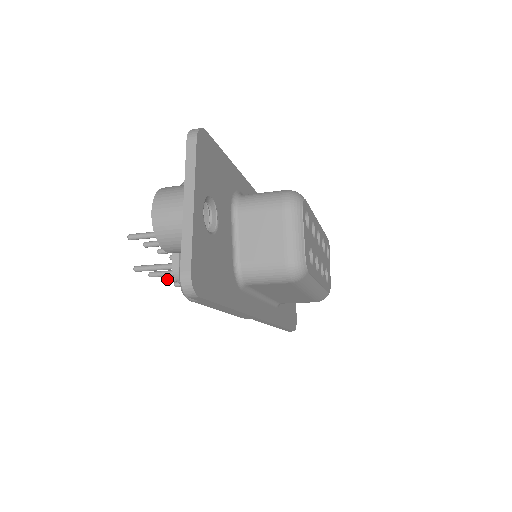
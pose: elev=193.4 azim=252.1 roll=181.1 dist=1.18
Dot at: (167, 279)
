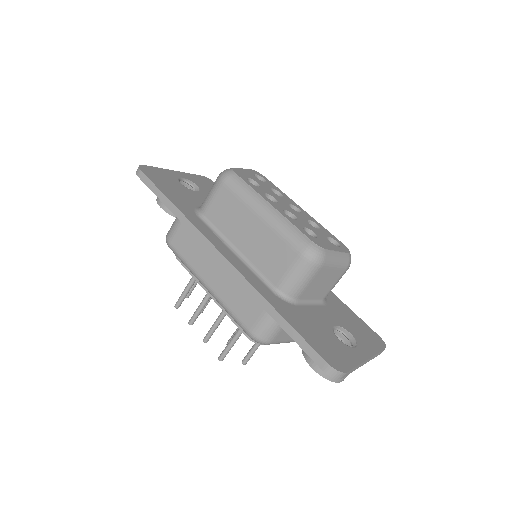
Dot at: (206, 335)
